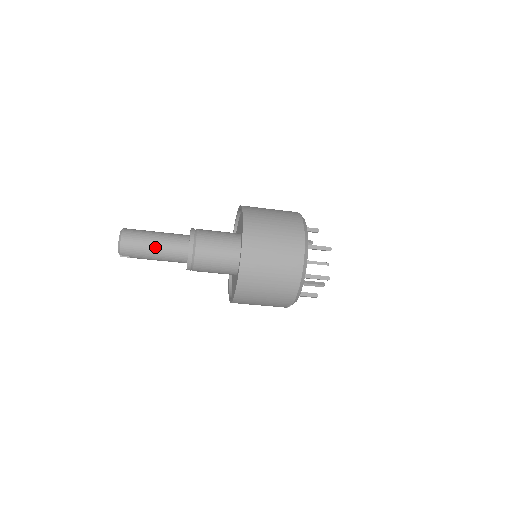
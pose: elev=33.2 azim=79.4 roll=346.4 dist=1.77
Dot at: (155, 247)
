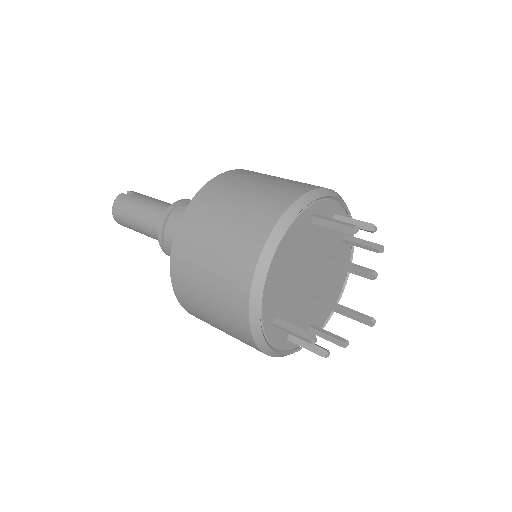
Dot at: (140, 230)
